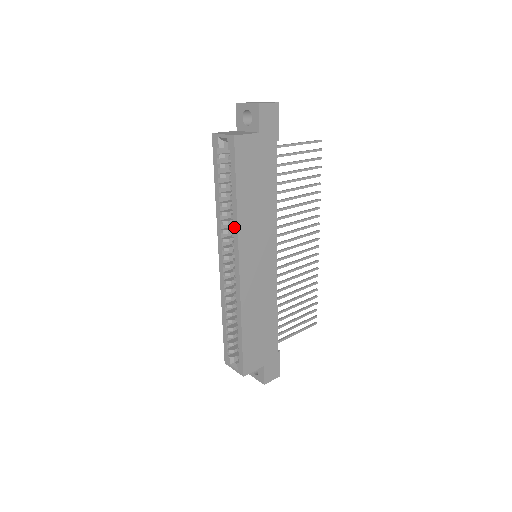
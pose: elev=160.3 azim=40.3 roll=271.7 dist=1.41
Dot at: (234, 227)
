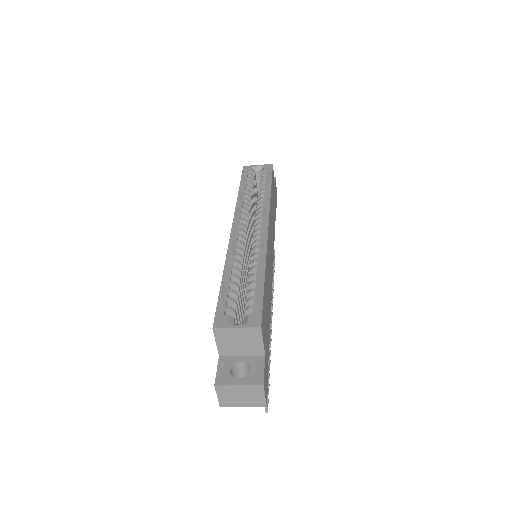
Dot at: (265, 202)
